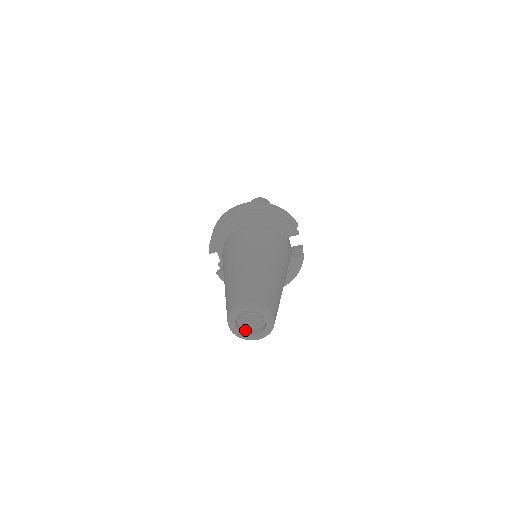
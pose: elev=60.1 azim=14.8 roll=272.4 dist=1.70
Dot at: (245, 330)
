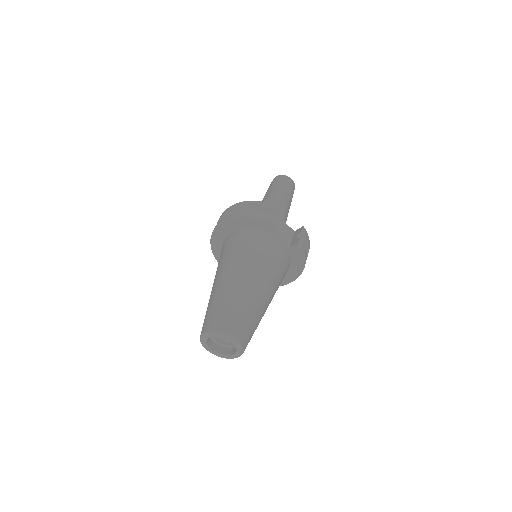
Dot at: (226, 350)
